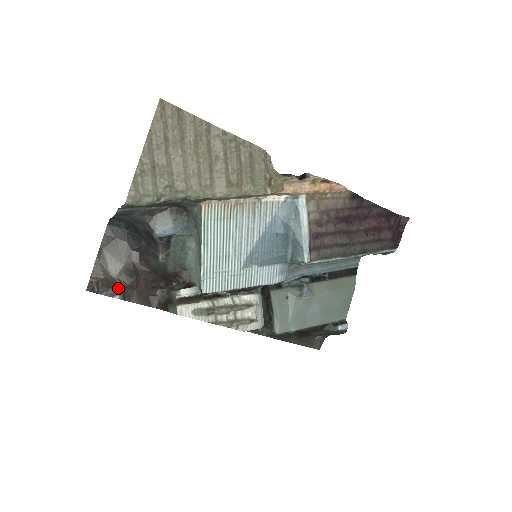
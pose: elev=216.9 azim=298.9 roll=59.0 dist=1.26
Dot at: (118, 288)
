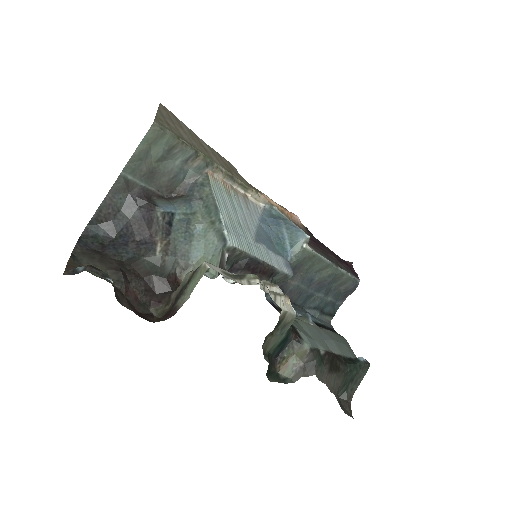
Dot at: occluded
